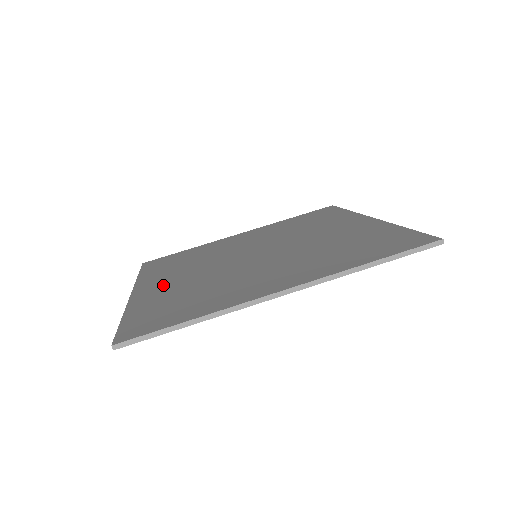
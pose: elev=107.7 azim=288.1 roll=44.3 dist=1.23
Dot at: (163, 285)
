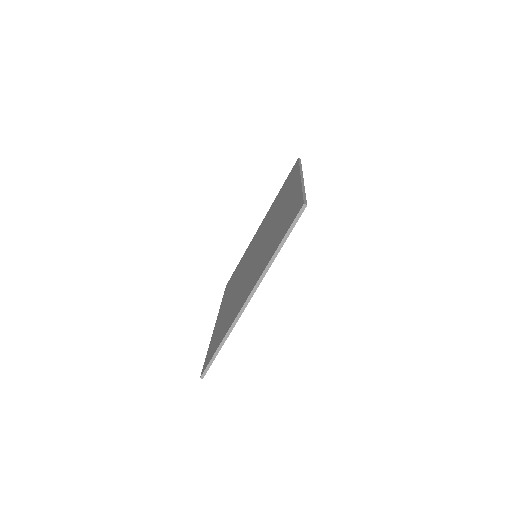
Dot at: (224, 310)
